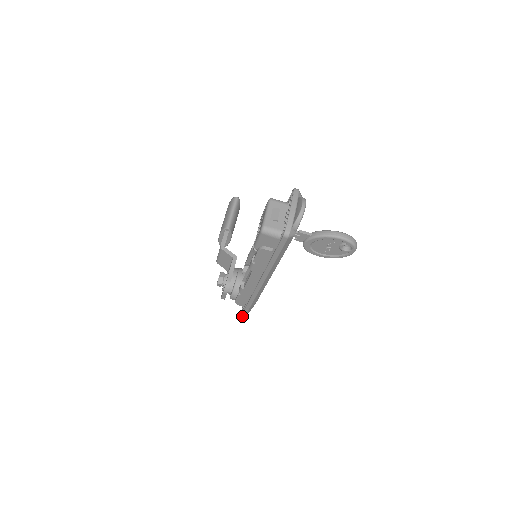
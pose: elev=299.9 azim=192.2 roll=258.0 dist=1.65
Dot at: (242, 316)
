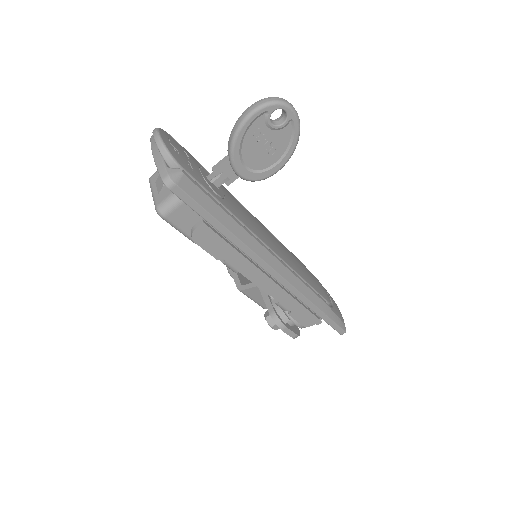
Dot at: (340, 332)
